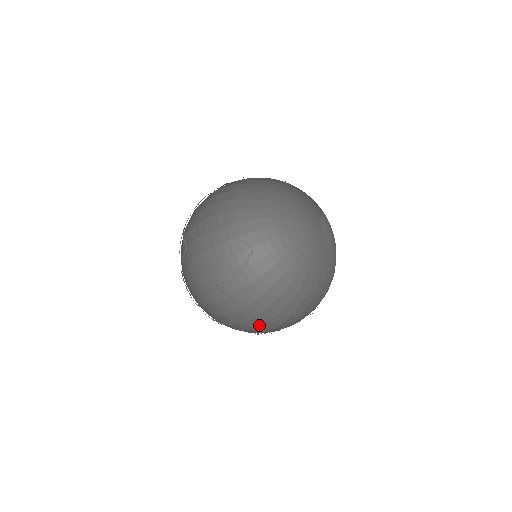
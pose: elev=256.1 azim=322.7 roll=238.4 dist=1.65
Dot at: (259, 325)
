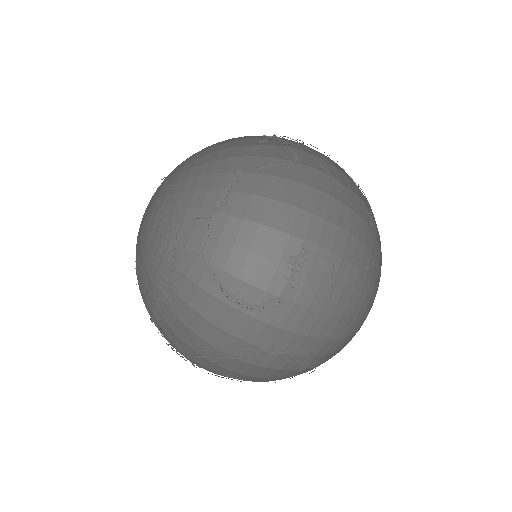
Dot at: (269, 346)
